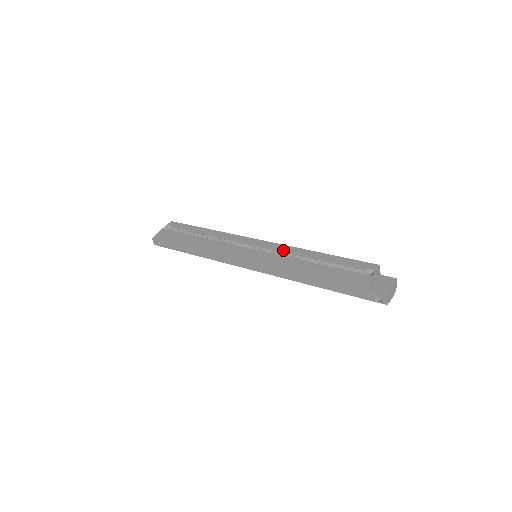
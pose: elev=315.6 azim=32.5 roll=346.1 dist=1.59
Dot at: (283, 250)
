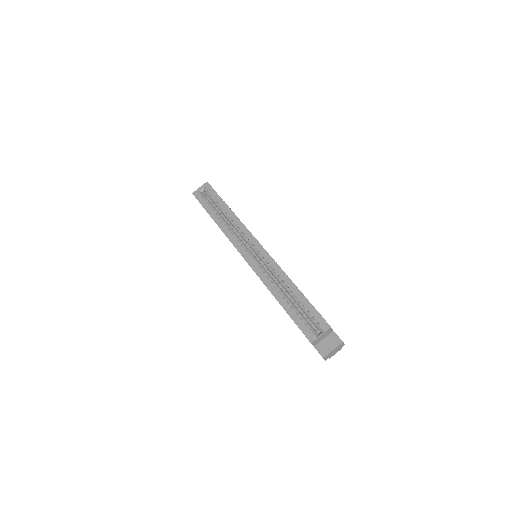
Dot at: (271, 267)
